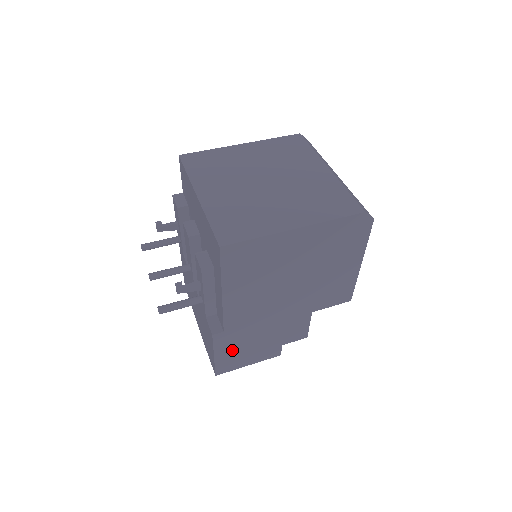
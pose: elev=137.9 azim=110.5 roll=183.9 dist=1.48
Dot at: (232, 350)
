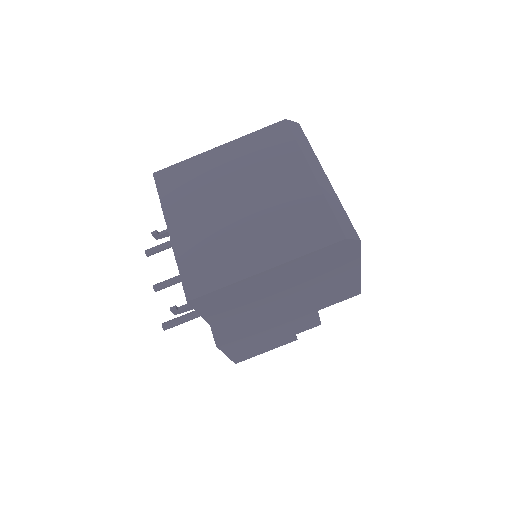
Dot at: (243, 348)
